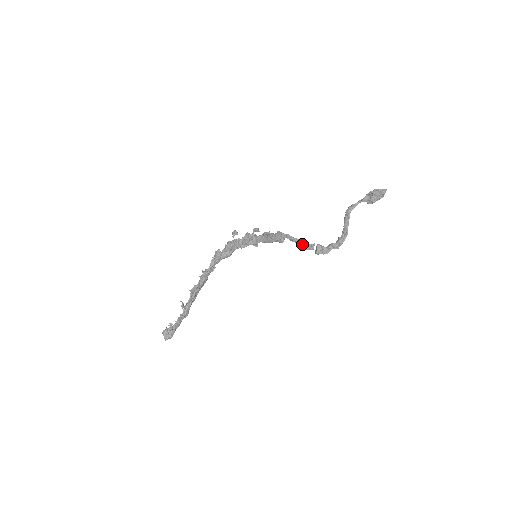
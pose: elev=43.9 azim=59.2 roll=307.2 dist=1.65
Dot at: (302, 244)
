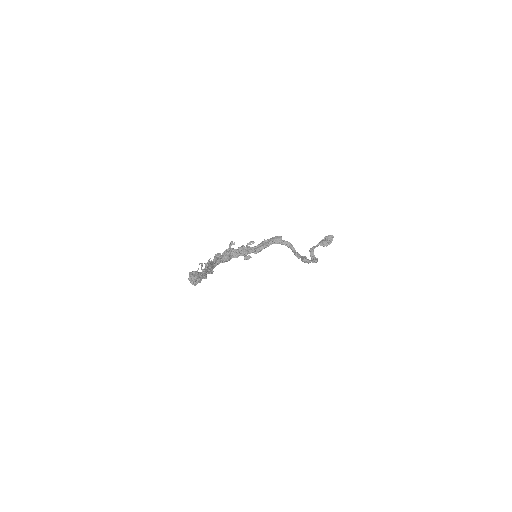
Dot at: occluded
